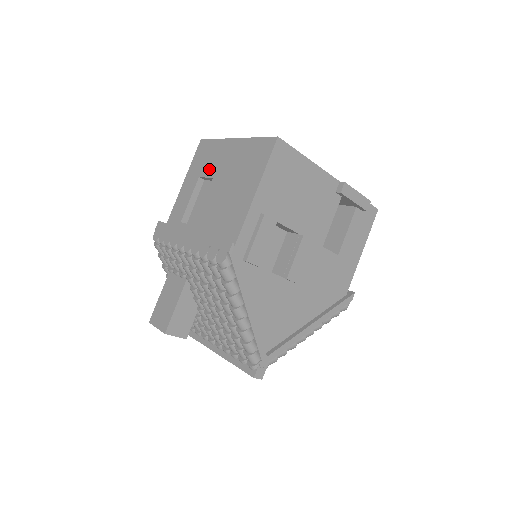
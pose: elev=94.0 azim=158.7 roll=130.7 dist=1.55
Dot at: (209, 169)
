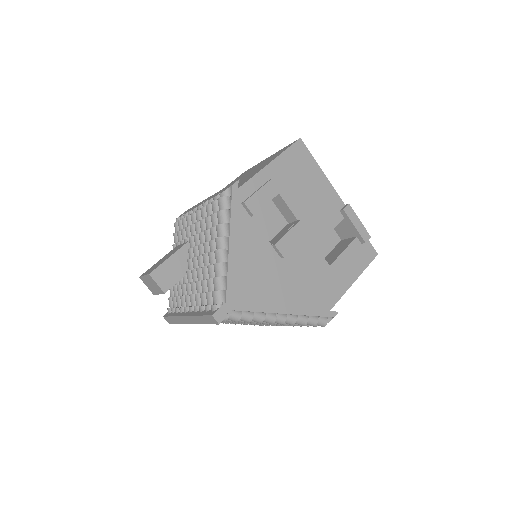
Dot at: (242, 176)
